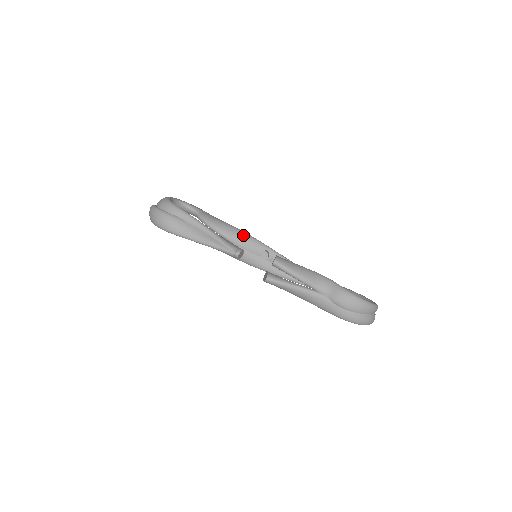
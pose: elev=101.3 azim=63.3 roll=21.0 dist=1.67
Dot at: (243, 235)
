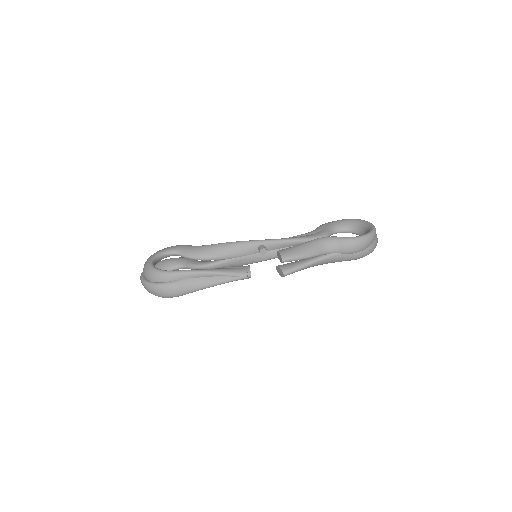
Dot at: (233, 247)
